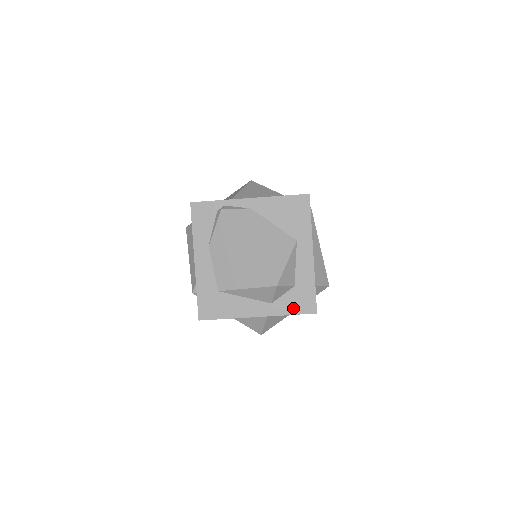
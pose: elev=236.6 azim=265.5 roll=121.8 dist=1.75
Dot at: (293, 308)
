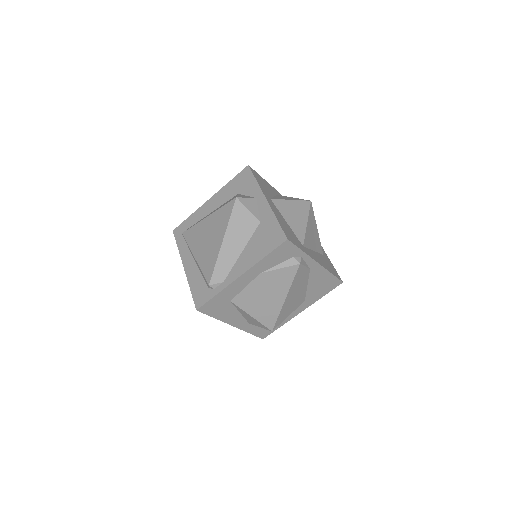
Dot at: (256, 331)
